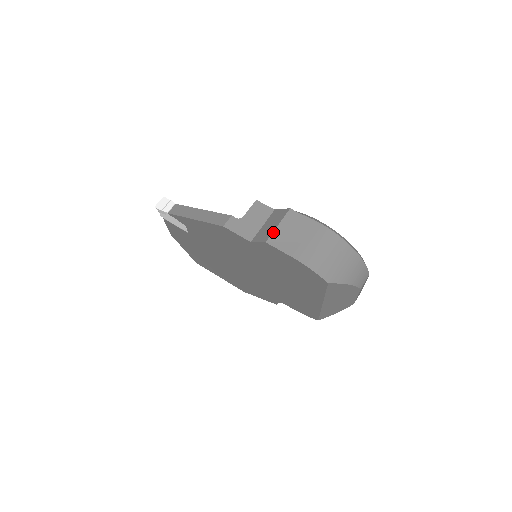
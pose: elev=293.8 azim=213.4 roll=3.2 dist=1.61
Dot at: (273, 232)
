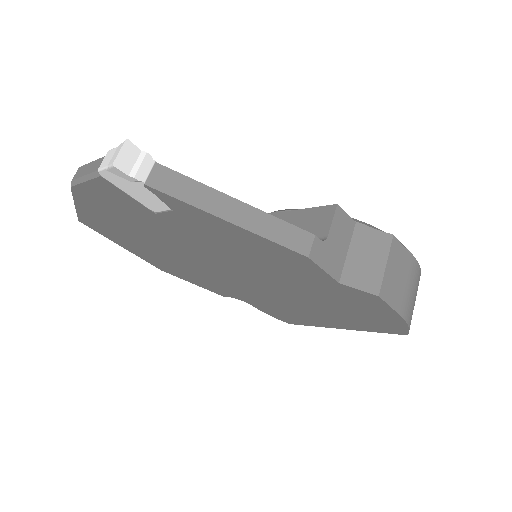
Dot at: (384, 278)
